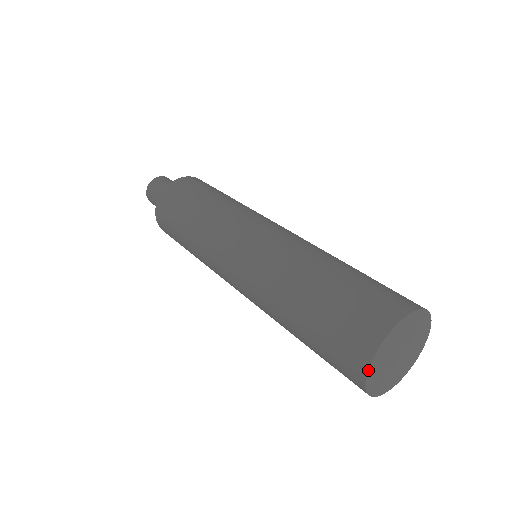
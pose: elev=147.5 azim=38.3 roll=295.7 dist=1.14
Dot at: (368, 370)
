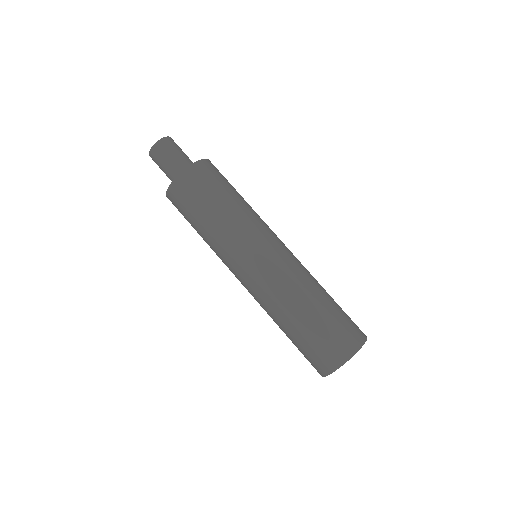
Dot at: occluded
